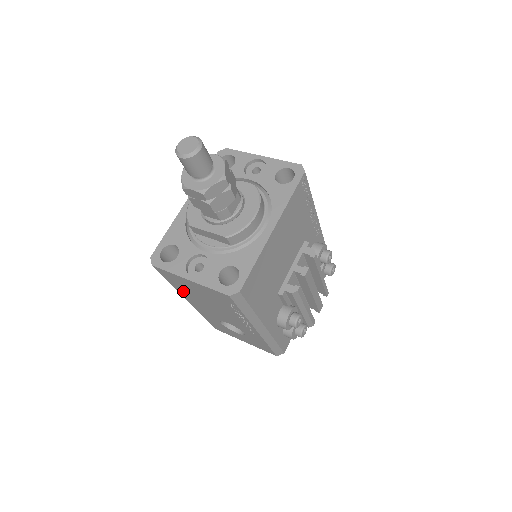
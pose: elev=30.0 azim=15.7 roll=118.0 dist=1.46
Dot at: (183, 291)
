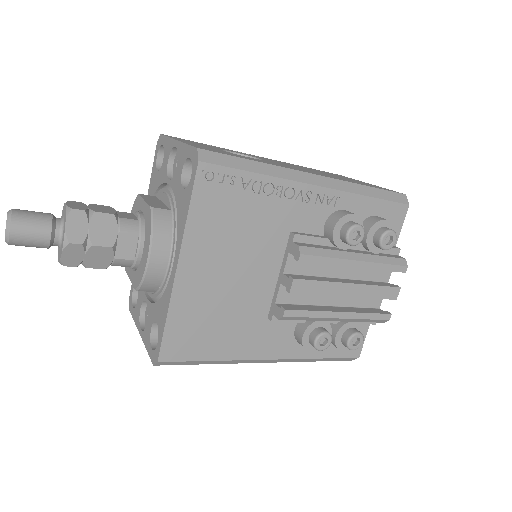
Dot at: occluded
